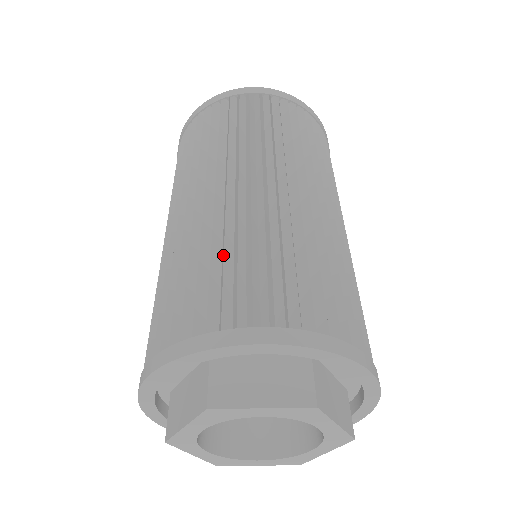
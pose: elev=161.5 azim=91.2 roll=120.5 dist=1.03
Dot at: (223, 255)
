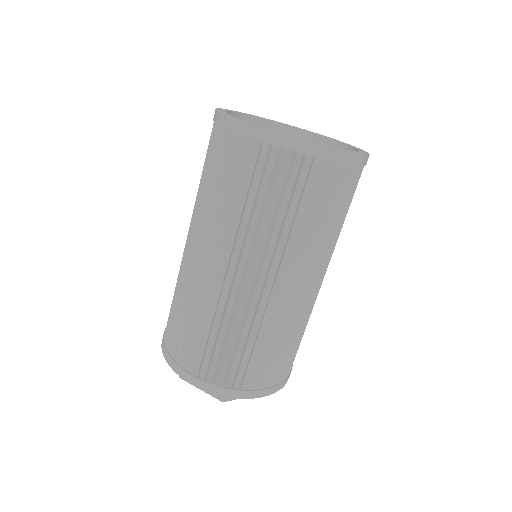
Dot at: (191, 318)
